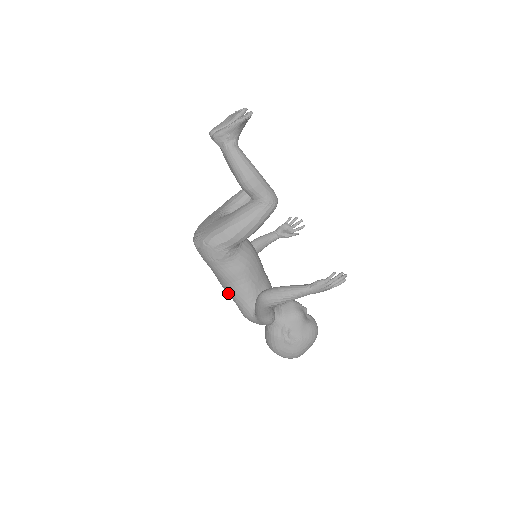
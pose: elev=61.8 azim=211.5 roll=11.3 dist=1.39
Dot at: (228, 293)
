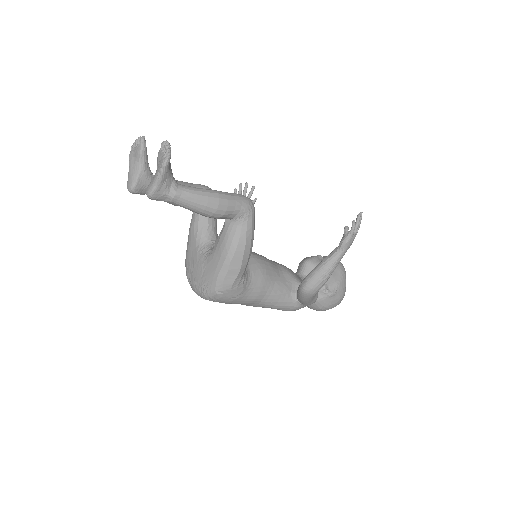
Dot at: (262, 307)
